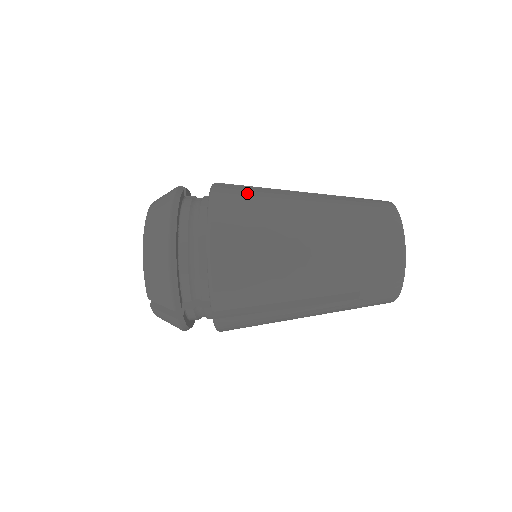
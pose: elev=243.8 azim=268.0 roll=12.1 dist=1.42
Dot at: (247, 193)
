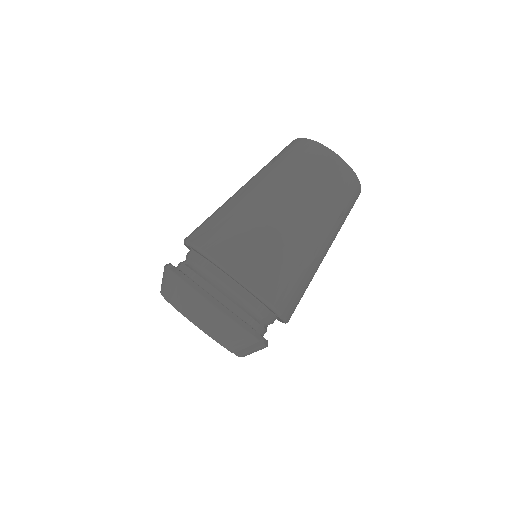
Dot at: (219, 226)
